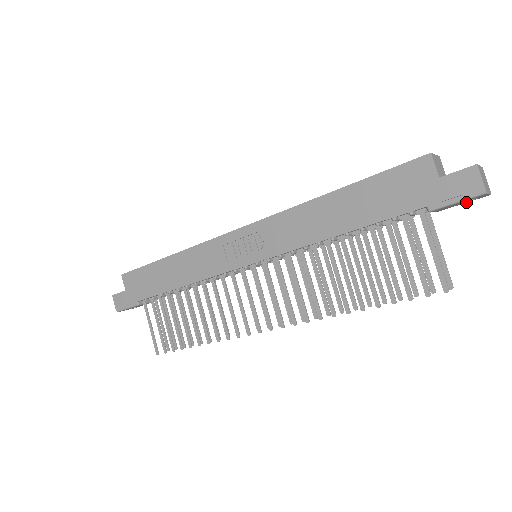
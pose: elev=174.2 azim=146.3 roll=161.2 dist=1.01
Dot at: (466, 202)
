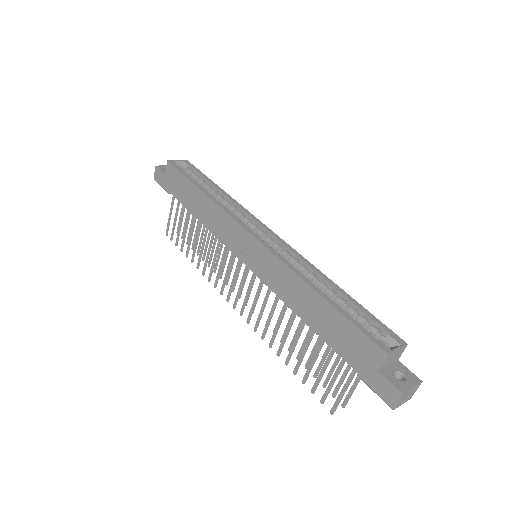
Dot at: occluded
